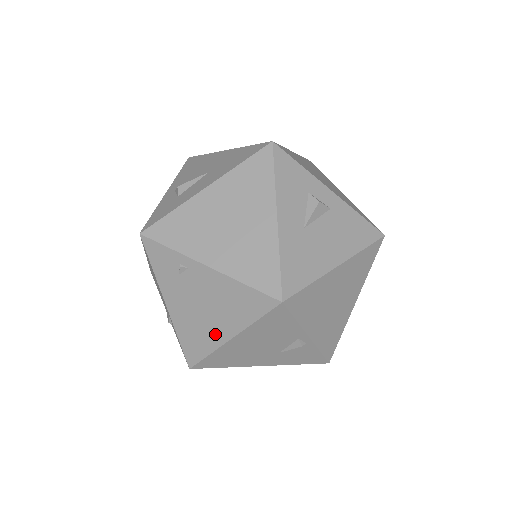
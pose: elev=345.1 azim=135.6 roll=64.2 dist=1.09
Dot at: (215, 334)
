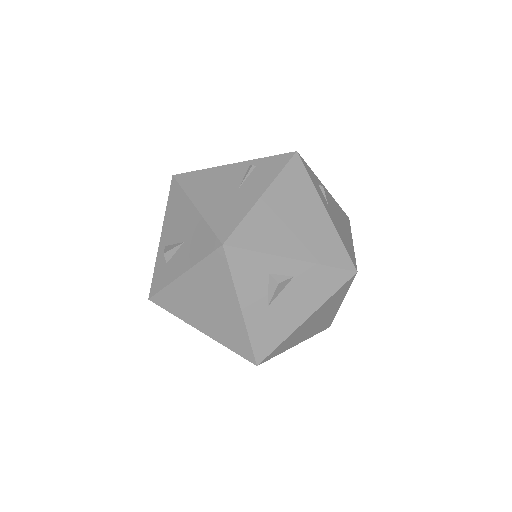
Dot at: occluded
